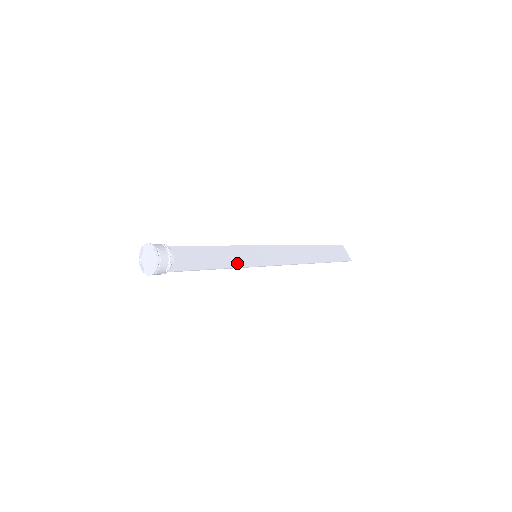
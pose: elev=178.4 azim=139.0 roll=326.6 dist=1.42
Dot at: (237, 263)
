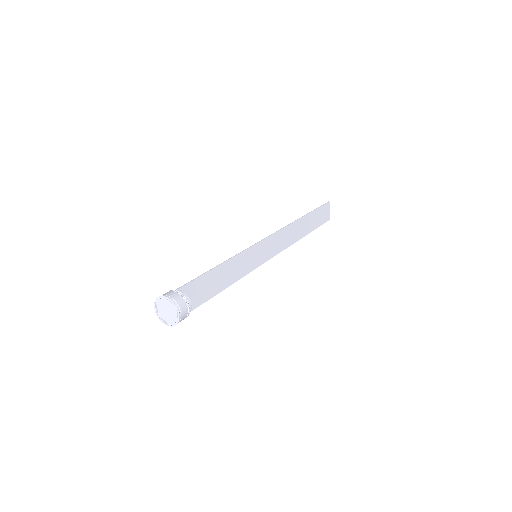
Dot at: (239, 275)
